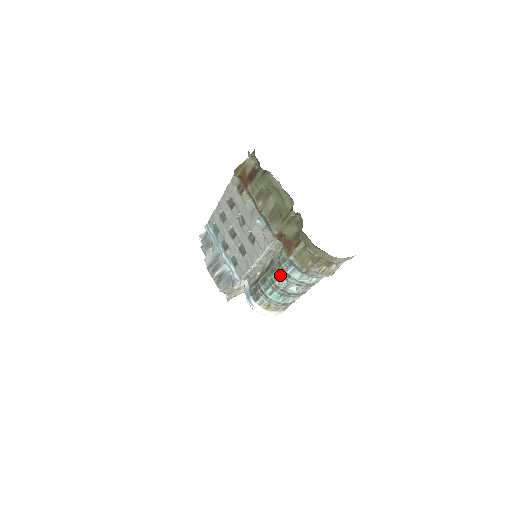
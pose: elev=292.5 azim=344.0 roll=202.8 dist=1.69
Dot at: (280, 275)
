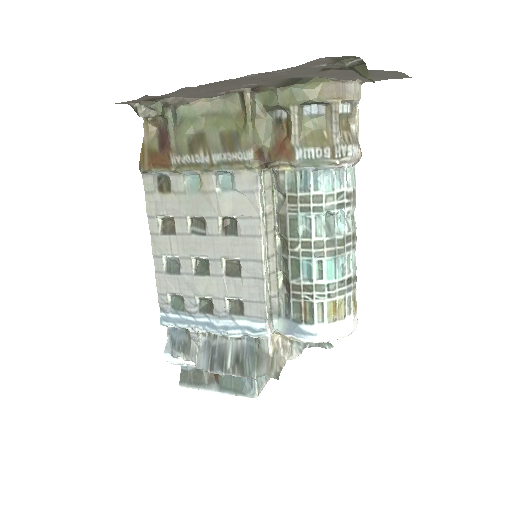
Dot at: (307, 218)
